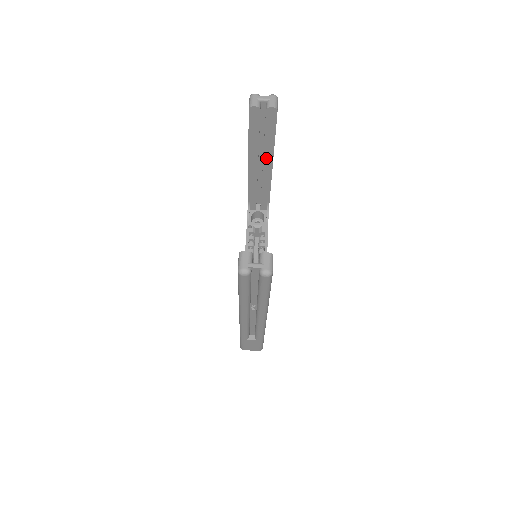
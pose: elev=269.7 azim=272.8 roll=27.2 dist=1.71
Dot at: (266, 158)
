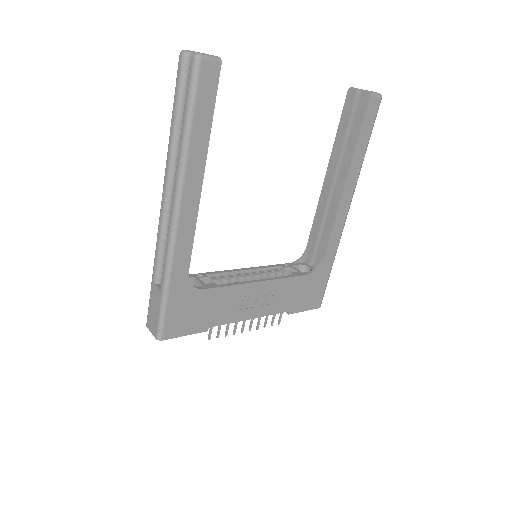
Dot at: (342, 172)
